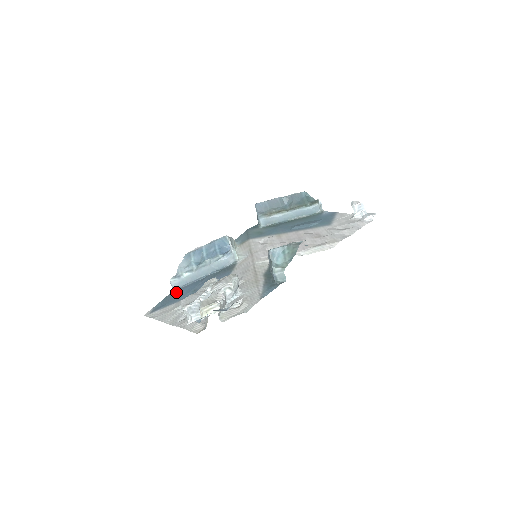
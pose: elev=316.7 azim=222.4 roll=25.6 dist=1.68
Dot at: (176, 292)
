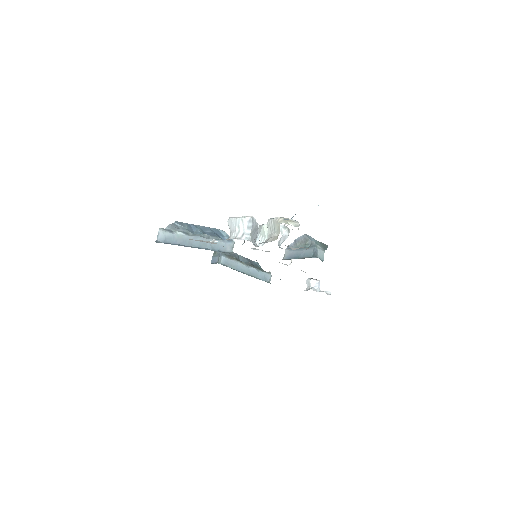
Dot at: occluded
